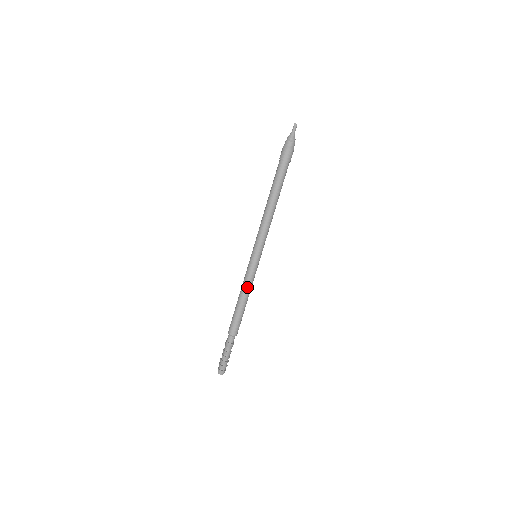
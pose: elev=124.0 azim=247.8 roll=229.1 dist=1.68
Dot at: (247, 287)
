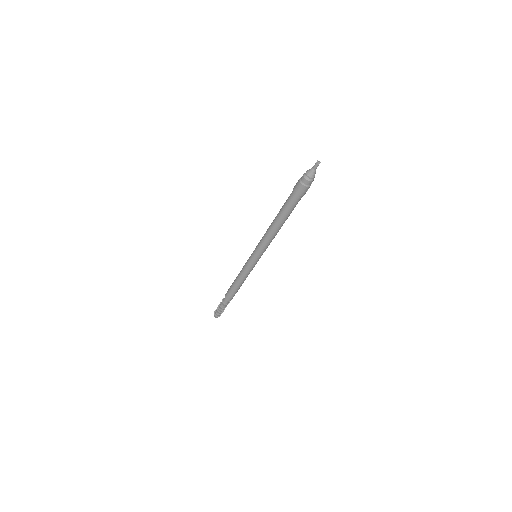
Dot at: (243, 276)
